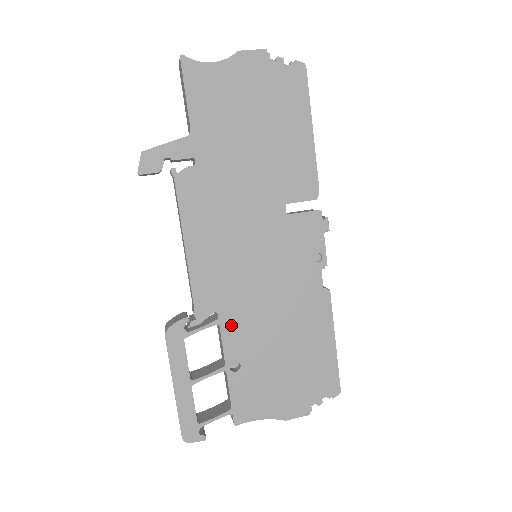
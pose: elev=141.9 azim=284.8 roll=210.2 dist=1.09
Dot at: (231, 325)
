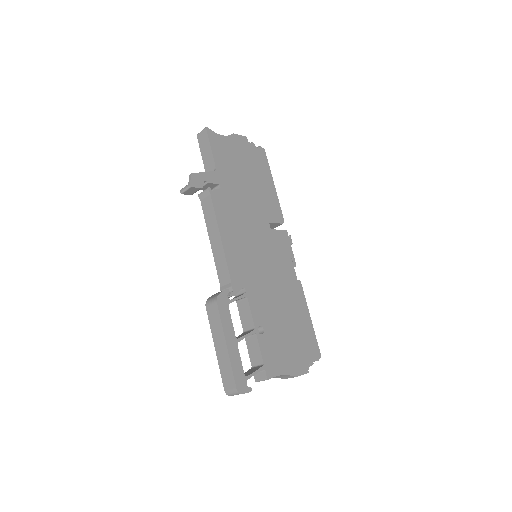
Dot at: (254, 298)
